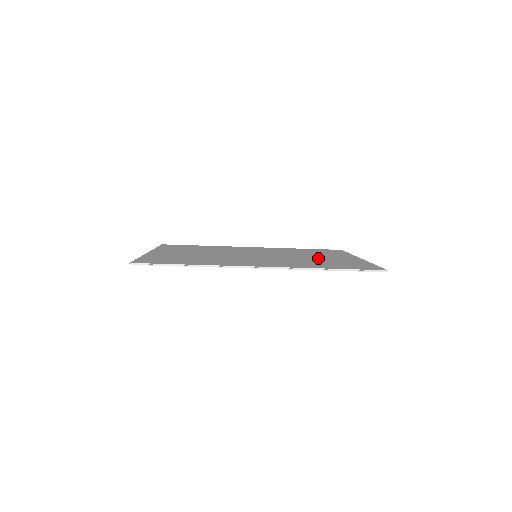
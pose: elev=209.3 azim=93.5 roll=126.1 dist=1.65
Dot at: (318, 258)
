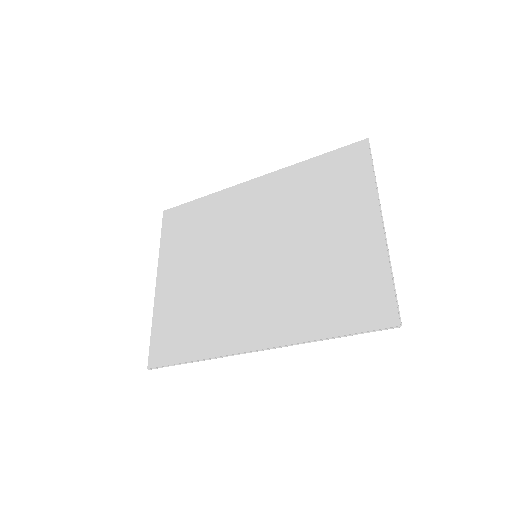
Dot at: (324, 251)
